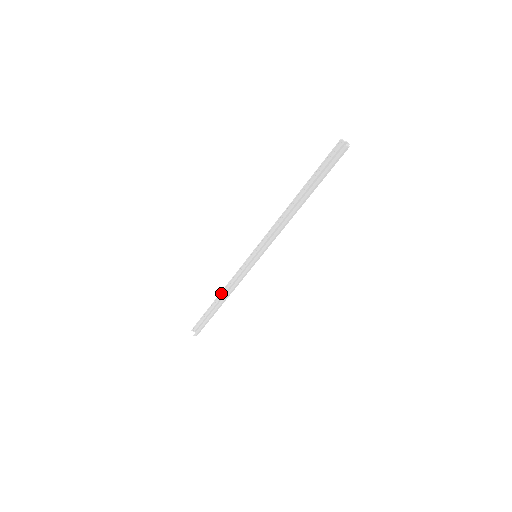
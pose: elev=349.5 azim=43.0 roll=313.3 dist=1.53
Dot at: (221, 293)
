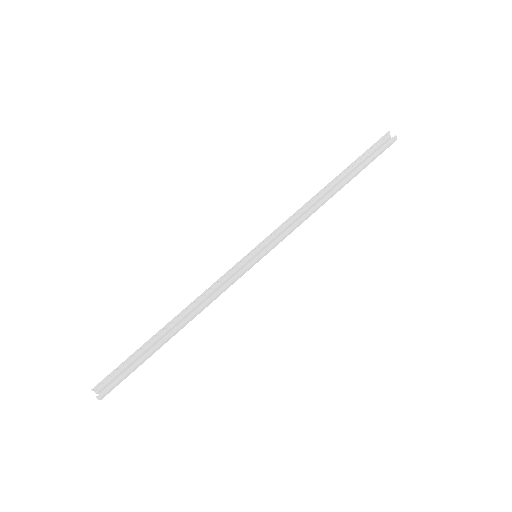
Dot at: (180, 313)
